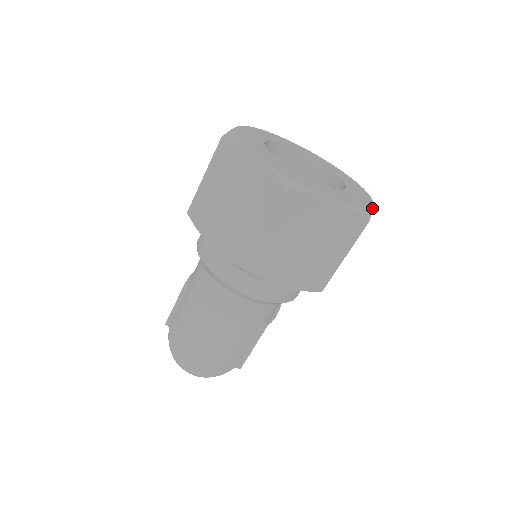
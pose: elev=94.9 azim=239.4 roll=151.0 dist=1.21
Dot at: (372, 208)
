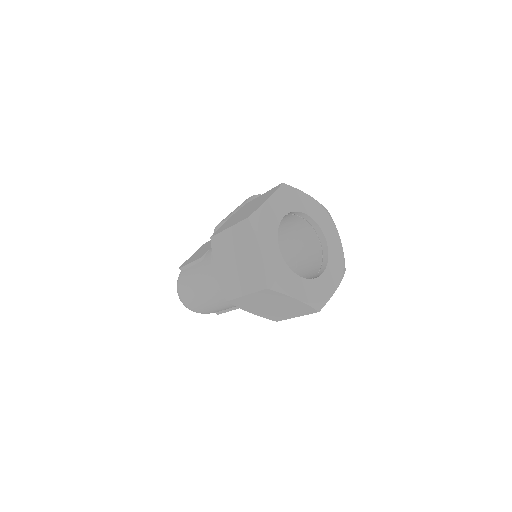
Dot at: occluded
